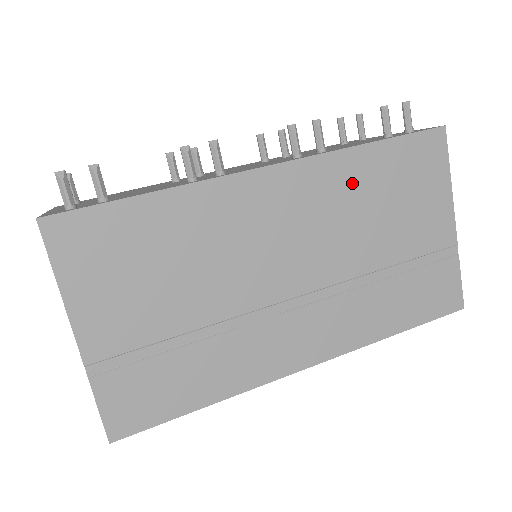
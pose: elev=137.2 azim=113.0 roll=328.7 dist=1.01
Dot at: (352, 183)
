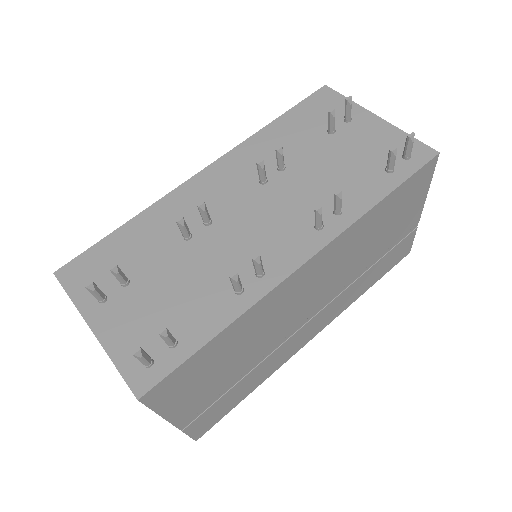
Dot at: (362, 234)
